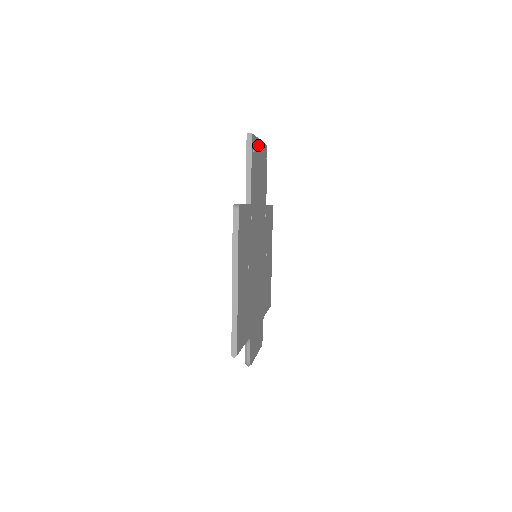
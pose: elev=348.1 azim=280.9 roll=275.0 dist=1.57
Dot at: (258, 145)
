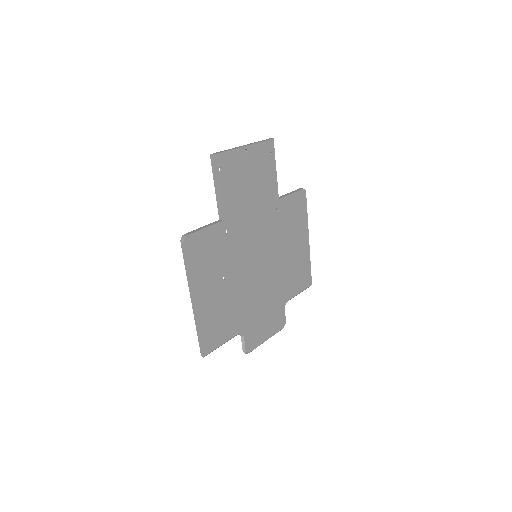
Dot at: (239, 154)
